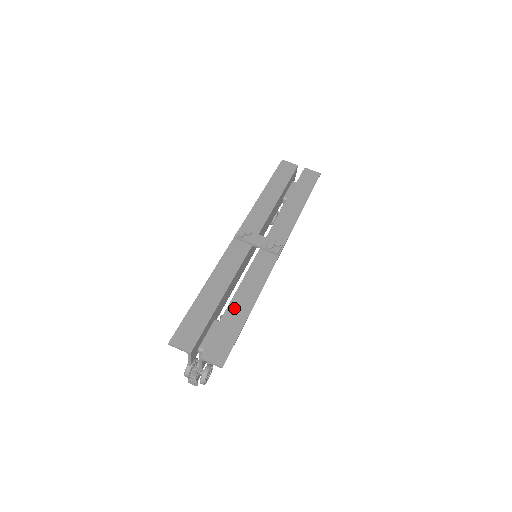
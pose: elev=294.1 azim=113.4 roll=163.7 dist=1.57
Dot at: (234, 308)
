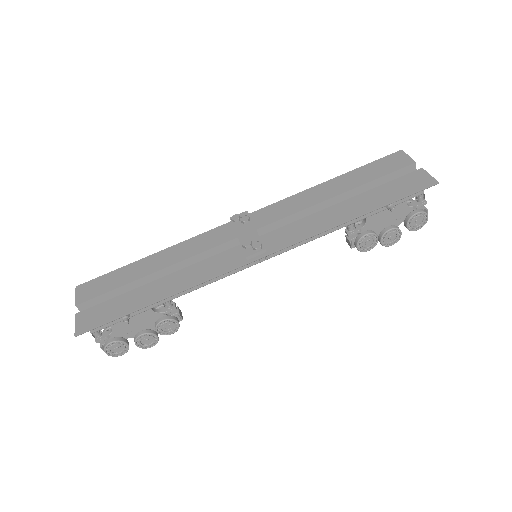
Dot at: (147, 289)
